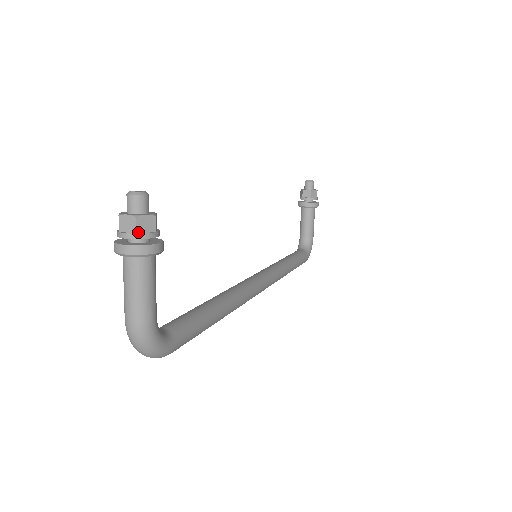
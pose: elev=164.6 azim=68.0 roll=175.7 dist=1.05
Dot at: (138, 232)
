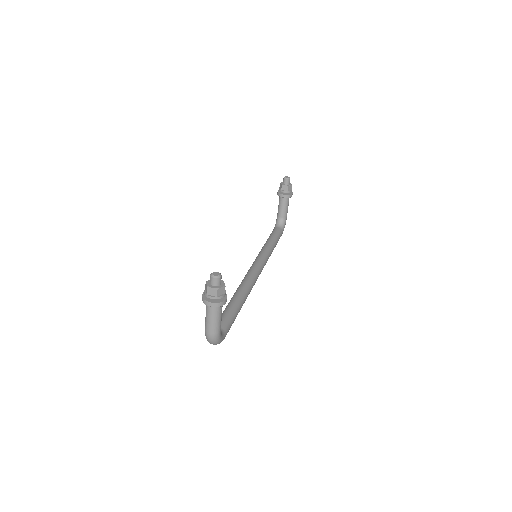
Dot at: (218, 296)
